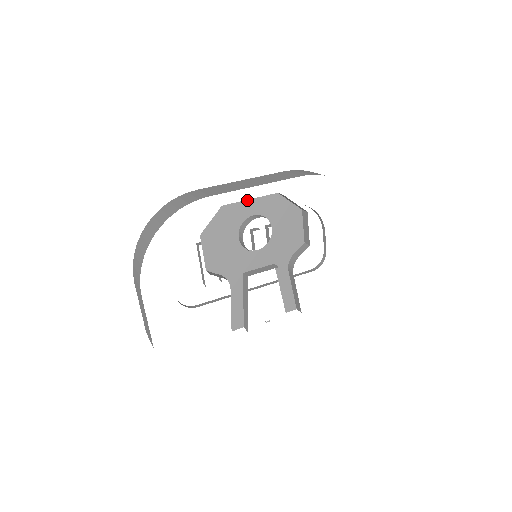
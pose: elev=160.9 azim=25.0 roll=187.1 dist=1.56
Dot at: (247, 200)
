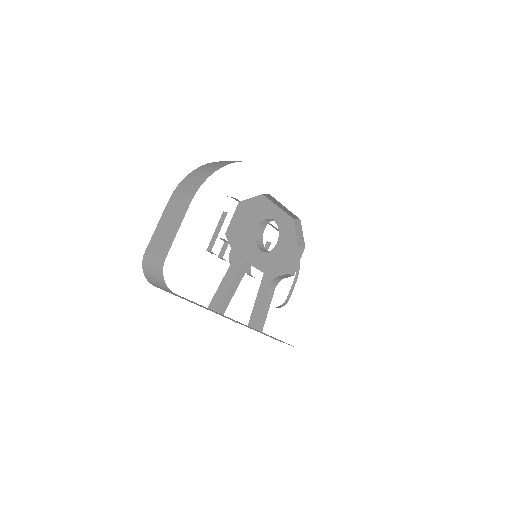
Dot at: (276, 205)
